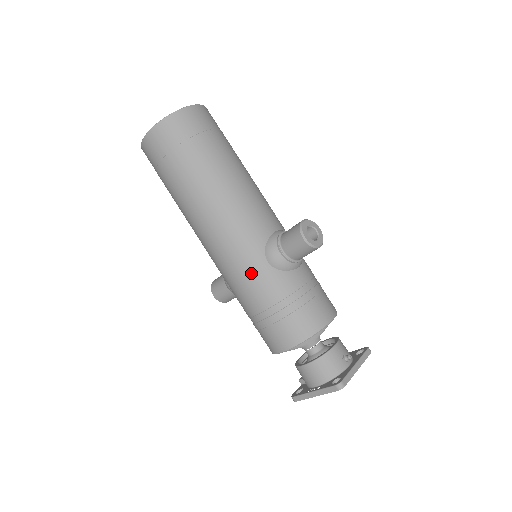
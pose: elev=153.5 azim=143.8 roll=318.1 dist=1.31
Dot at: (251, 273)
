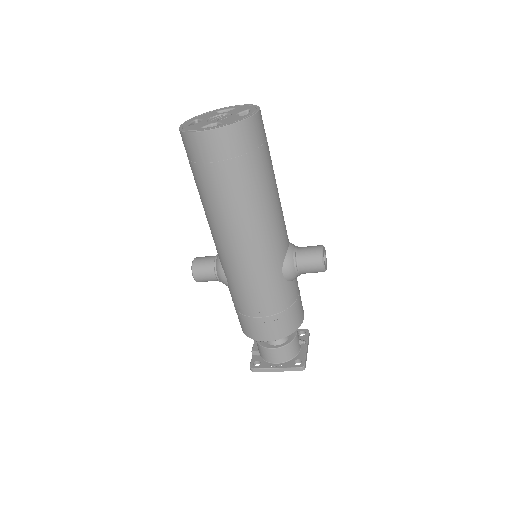
Dot at: (268, 282)
